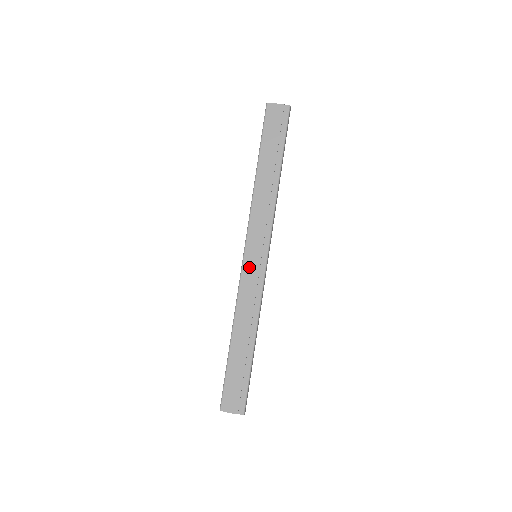
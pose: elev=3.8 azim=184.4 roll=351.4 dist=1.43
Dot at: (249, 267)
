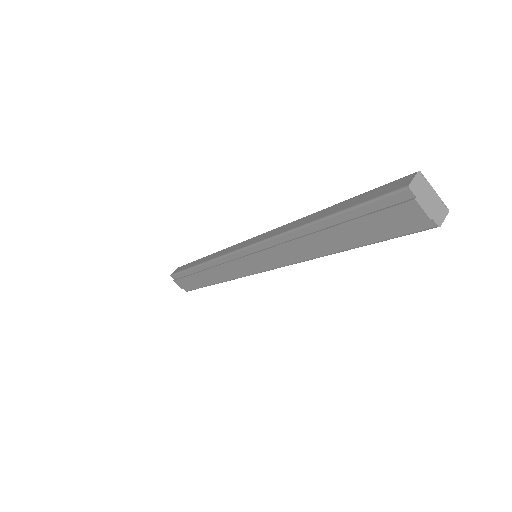
Dot at: (239, 261)
